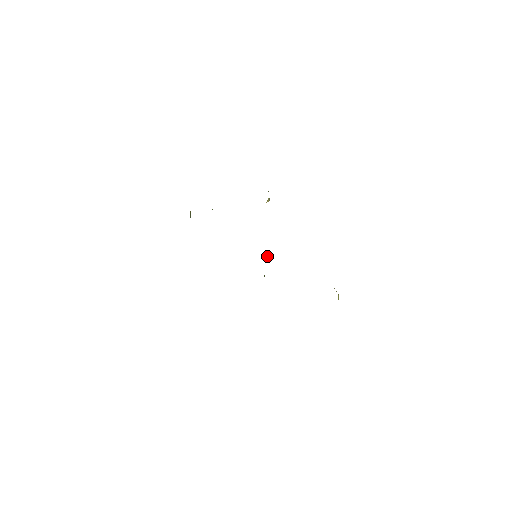
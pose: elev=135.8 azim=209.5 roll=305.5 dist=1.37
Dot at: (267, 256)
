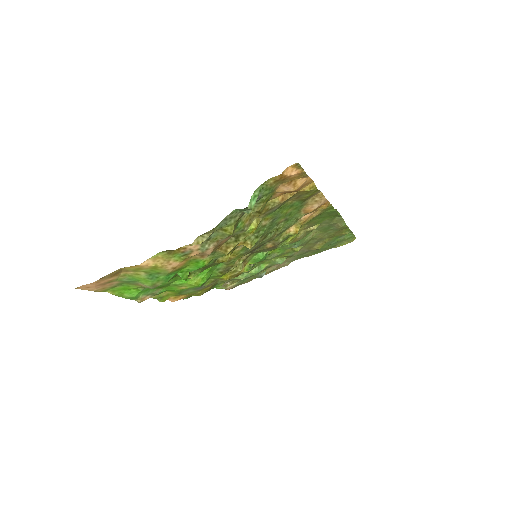
Dot at: (262, 255)
